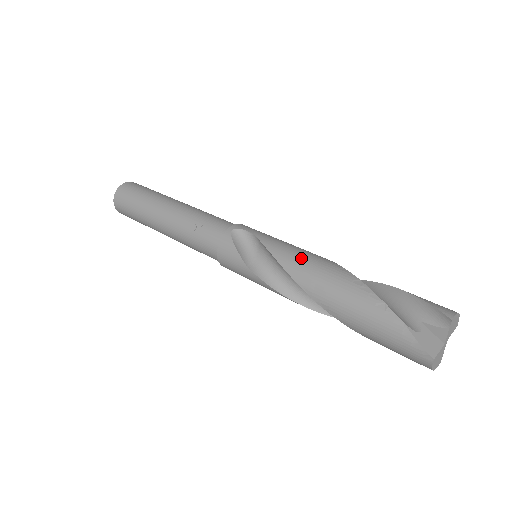
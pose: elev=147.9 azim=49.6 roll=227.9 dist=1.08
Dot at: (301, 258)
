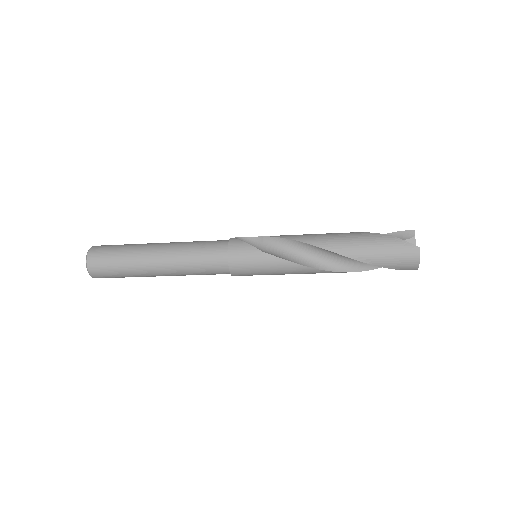
Dot at: occluded
